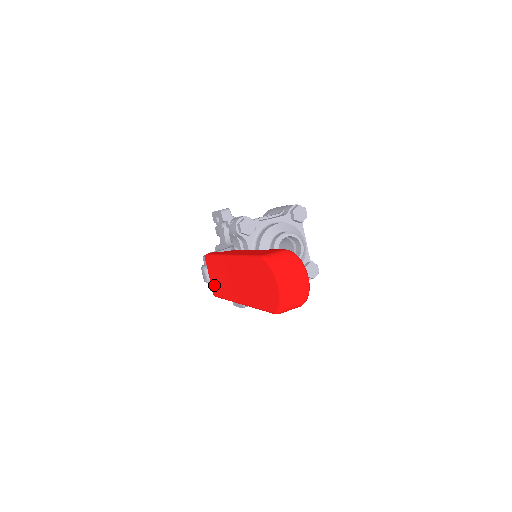
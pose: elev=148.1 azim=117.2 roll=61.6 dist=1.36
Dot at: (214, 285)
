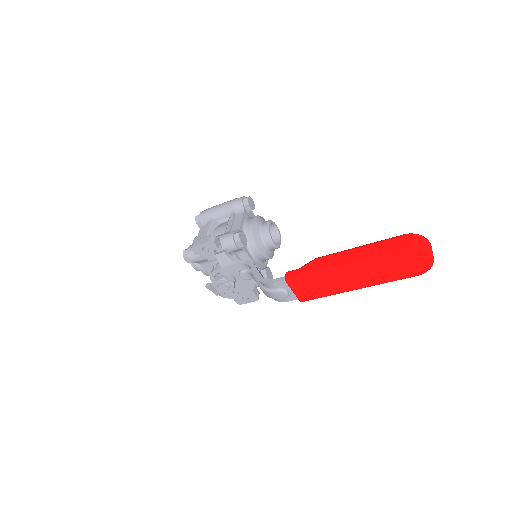
Dot at: (305, 294)
